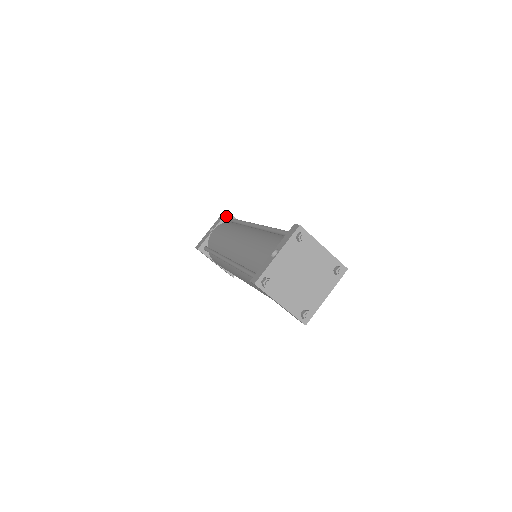
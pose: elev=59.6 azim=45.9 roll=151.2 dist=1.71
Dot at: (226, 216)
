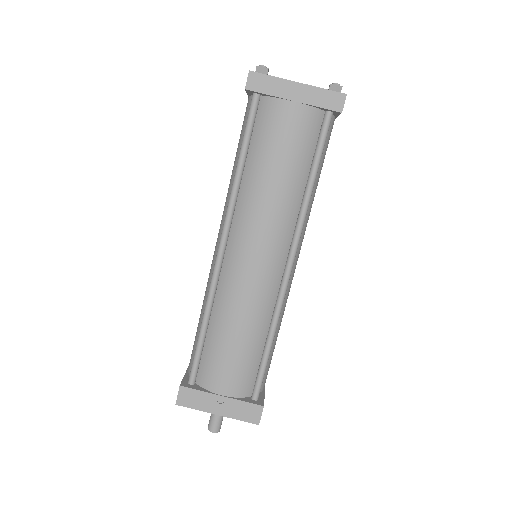
Dot at: occluded
